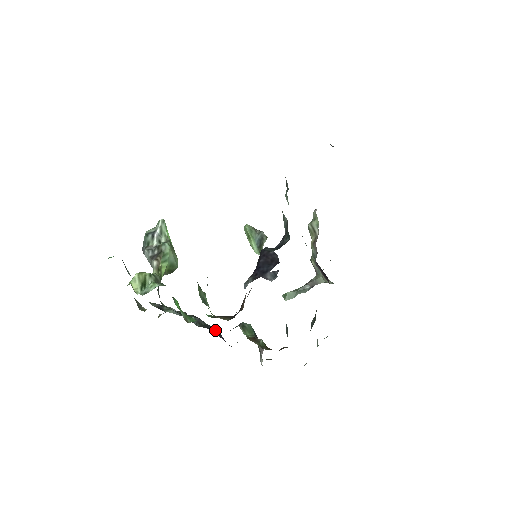
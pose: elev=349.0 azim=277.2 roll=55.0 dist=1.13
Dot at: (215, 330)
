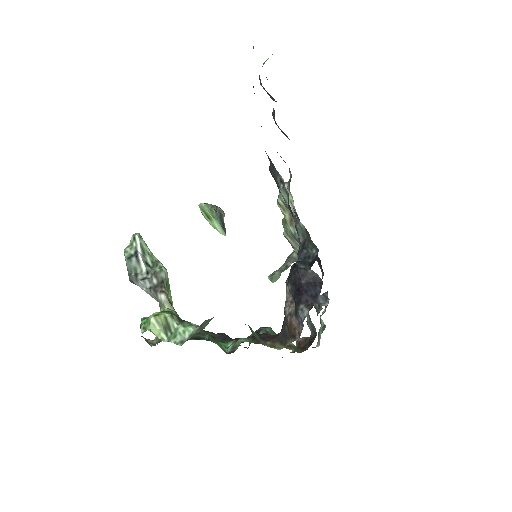
Dot at: (227, 337)
